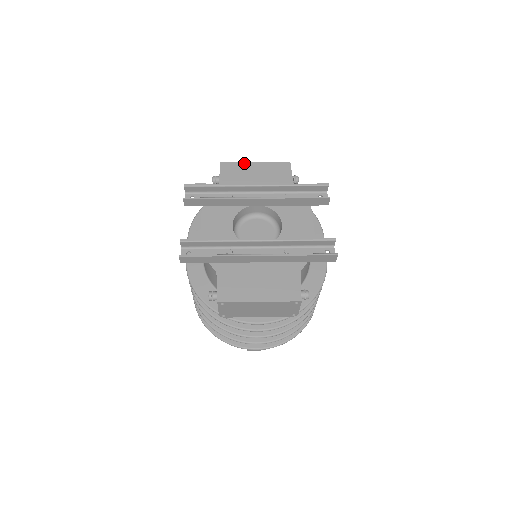
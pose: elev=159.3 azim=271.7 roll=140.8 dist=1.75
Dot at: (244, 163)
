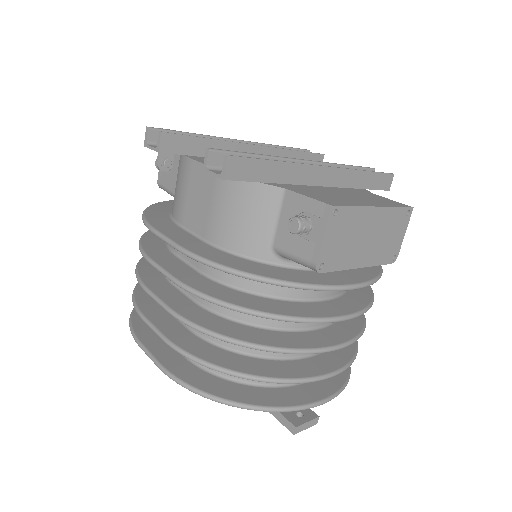
Dot at: occluded
